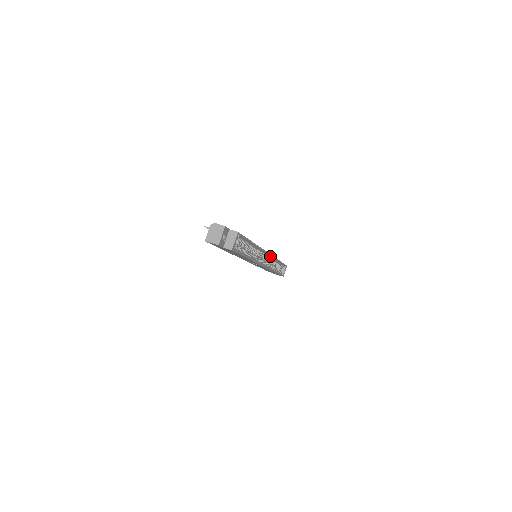
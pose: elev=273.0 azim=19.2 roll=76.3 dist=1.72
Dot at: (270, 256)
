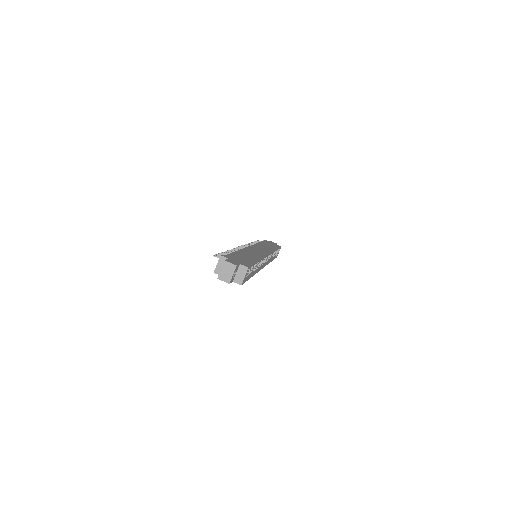
Dot at: occluded
